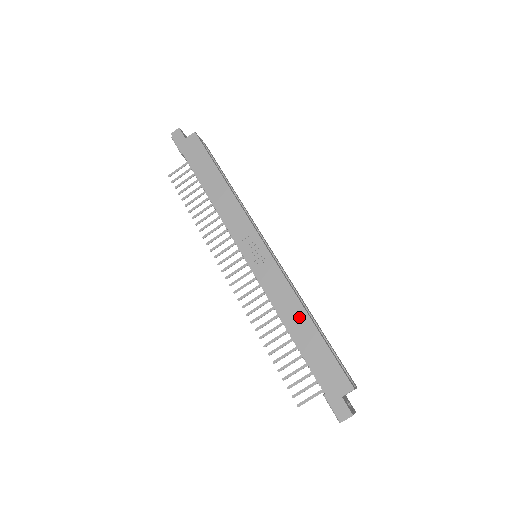
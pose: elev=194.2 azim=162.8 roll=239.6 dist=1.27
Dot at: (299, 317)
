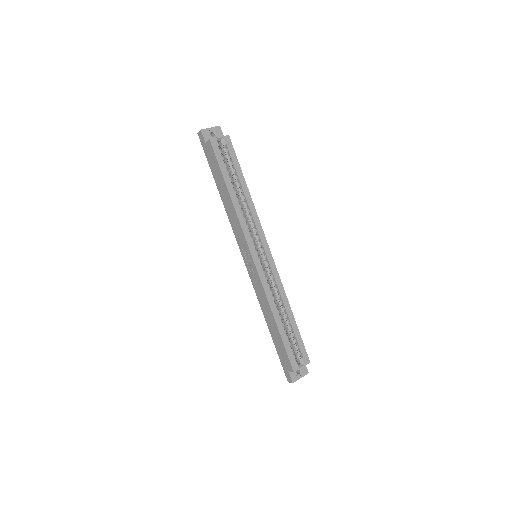
Dot at: (270, 317)
